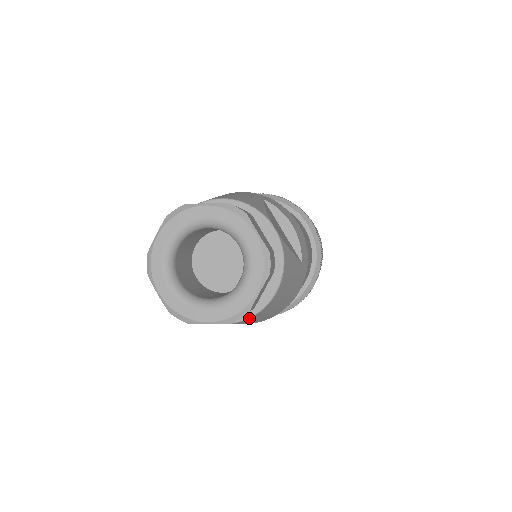
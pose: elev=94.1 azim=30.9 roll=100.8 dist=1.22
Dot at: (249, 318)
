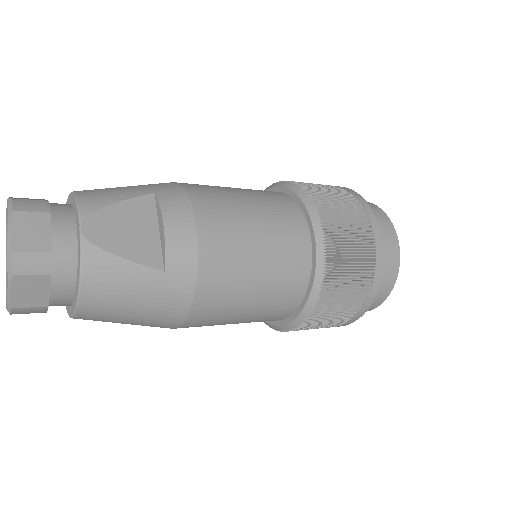
Dot at: (74, 317)
